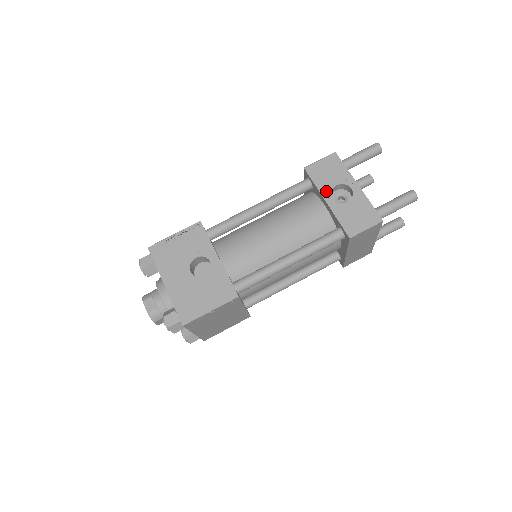
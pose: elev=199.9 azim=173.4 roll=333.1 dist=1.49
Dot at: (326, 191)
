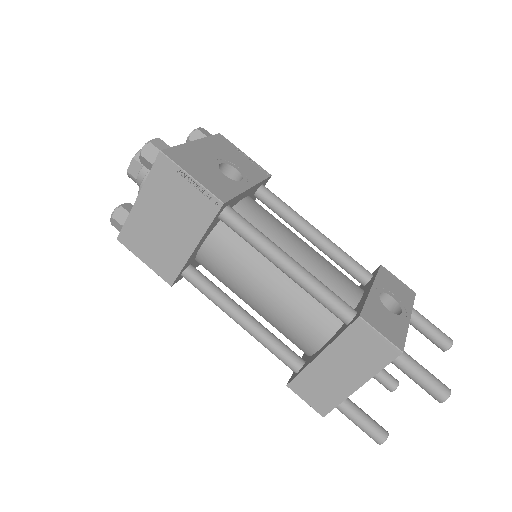
Dot at: (380, 286)
